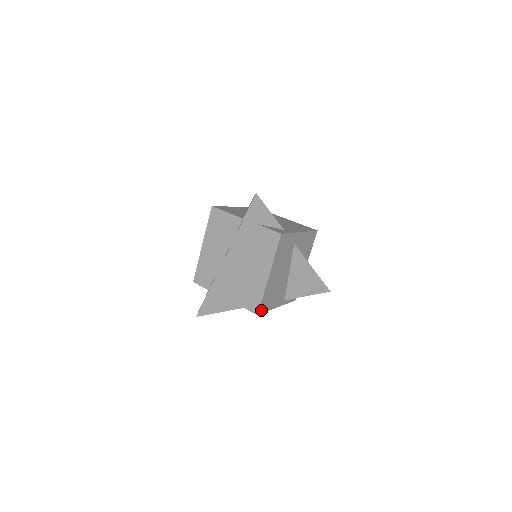
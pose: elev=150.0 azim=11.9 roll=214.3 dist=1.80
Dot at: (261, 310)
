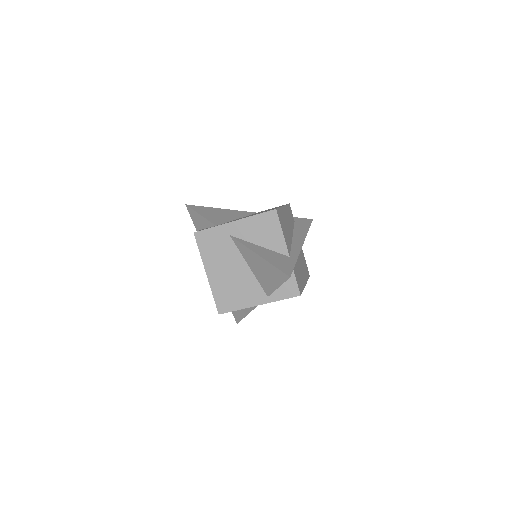
Dot at: (223, 309)
